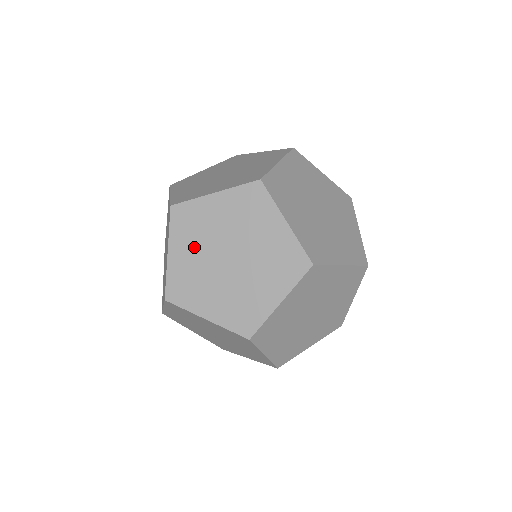
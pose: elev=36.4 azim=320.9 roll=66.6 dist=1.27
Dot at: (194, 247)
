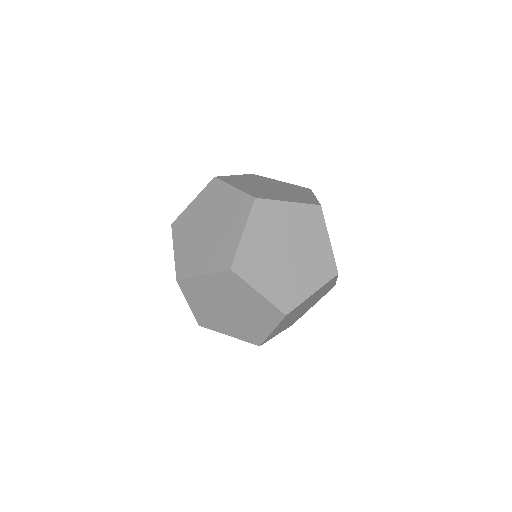
Dot at: (264, 235)
